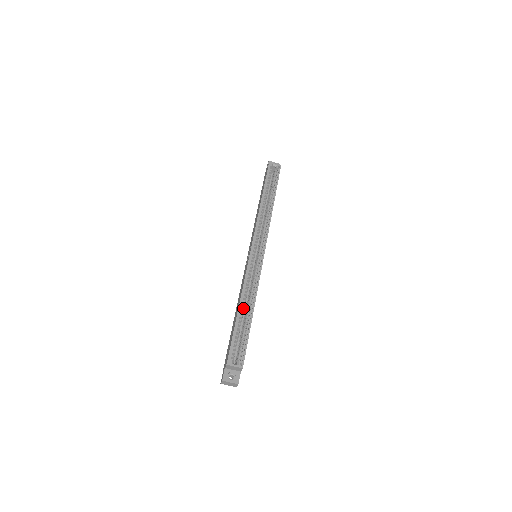
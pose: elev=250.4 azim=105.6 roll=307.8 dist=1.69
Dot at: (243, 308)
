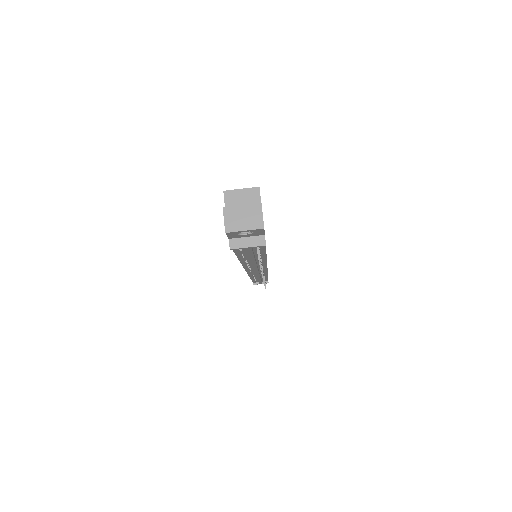
Dot at: occluded
